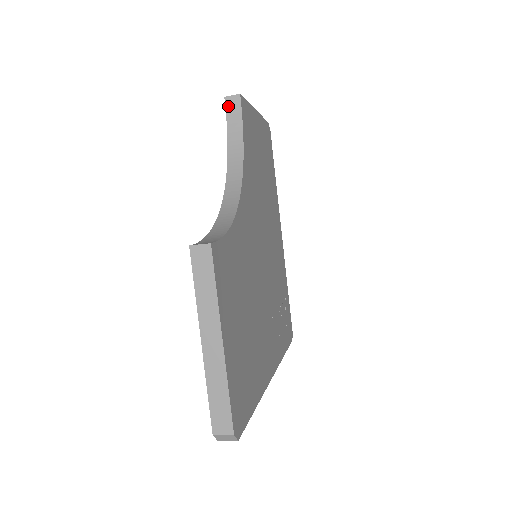
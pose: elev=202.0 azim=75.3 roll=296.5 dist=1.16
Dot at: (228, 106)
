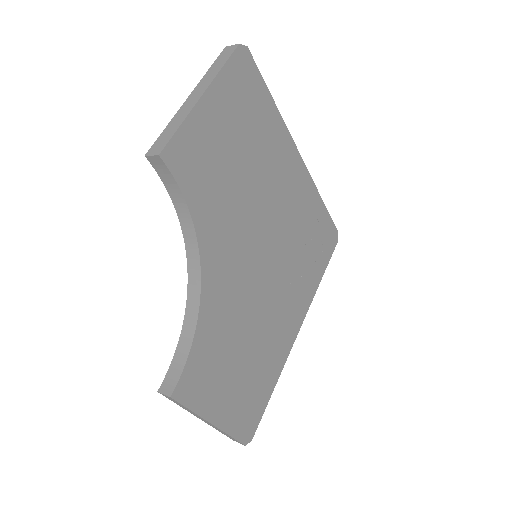
Dot at: (154, 165)
